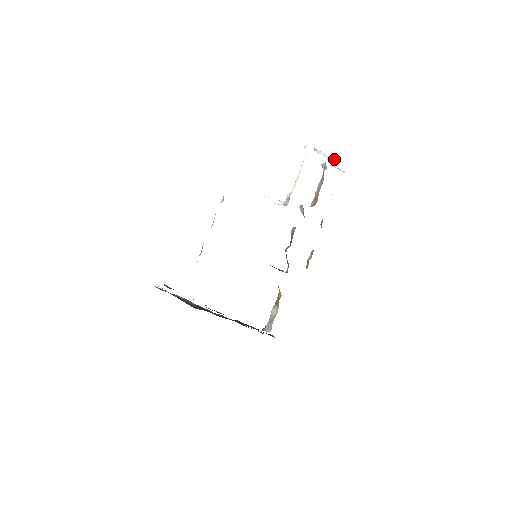
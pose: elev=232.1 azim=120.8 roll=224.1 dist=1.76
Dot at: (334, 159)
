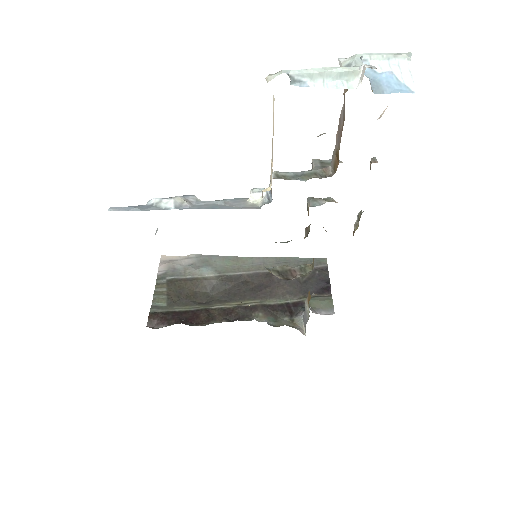
Dot at: (359, 70)
